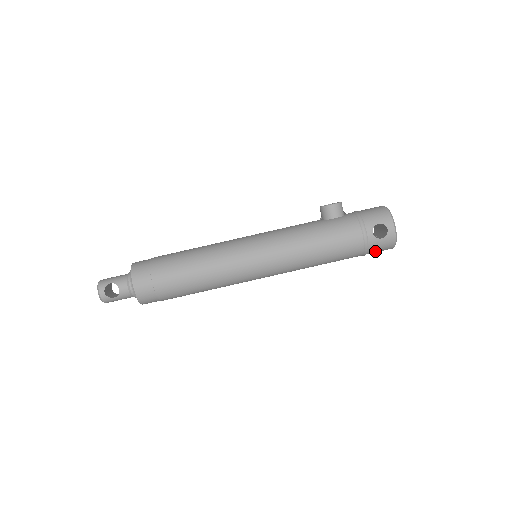
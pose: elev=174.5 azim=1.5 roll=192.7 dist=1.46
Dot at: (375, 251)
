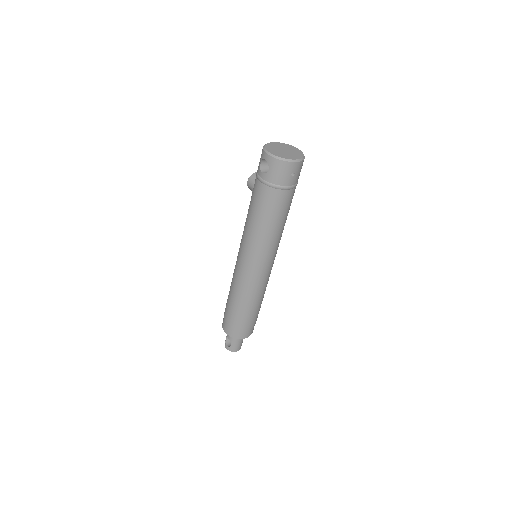
Dot at: (283, 179)
